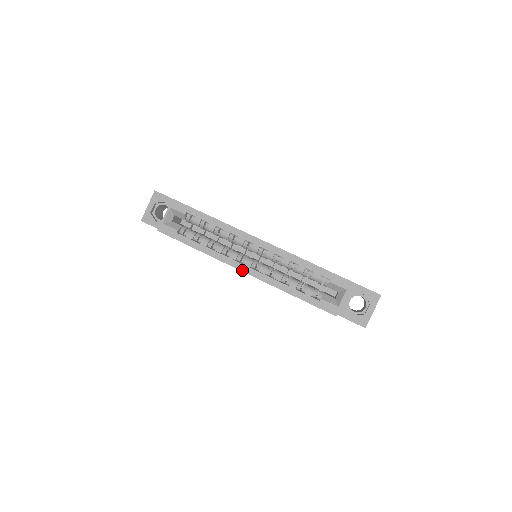
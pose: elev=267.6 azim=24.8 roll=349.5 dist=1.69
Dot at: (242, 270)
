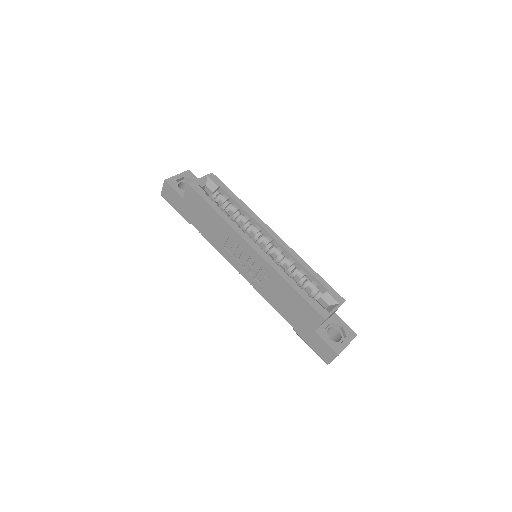
Dot at: (252, 246)
